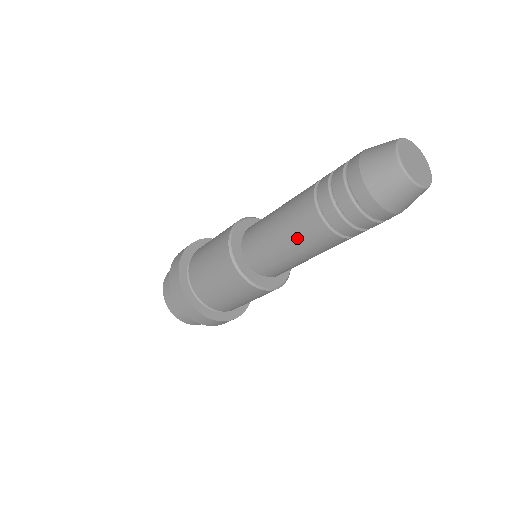
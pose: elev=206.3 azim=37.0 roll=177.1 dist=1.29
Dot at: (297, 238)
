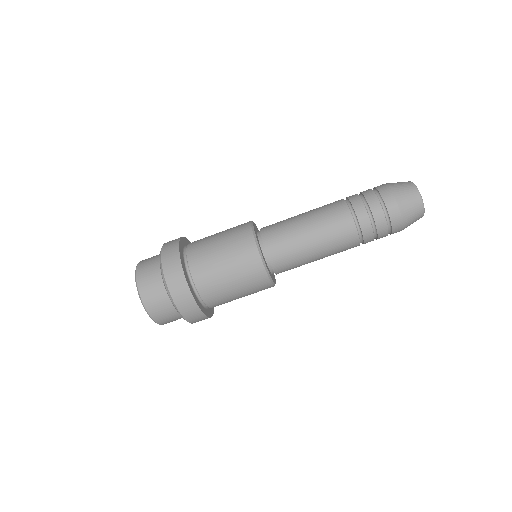
Dot at: (326, 232)
